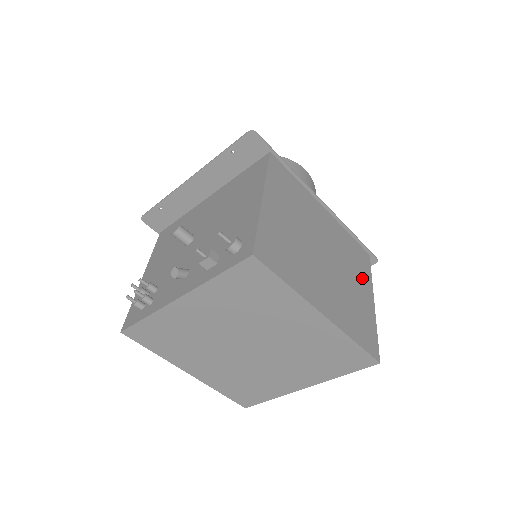
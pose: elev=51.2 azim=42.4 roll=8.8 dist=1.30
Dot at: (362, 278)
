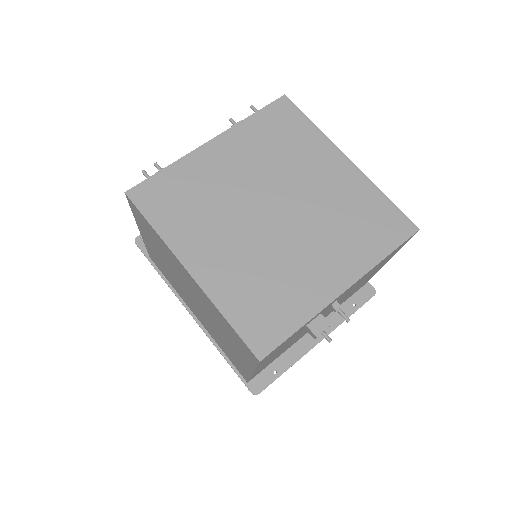
Dot at: occluded
